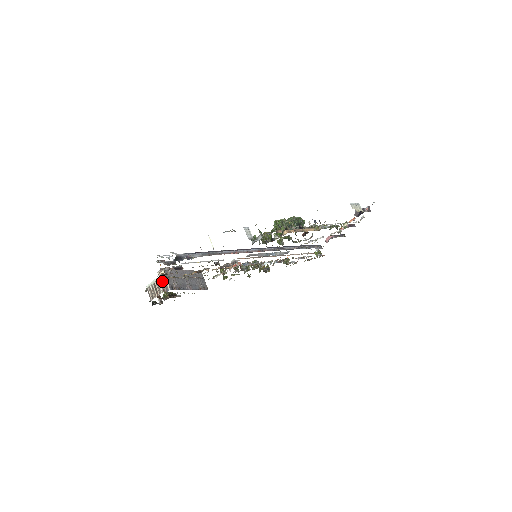
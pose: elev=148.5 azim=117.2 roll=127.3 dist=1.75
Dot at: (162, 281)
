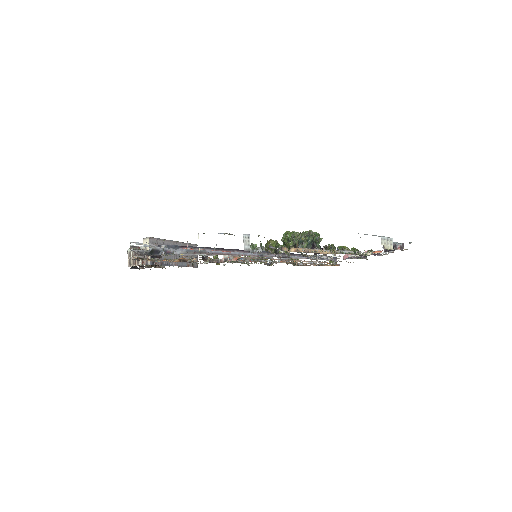
Dot at: occluded
